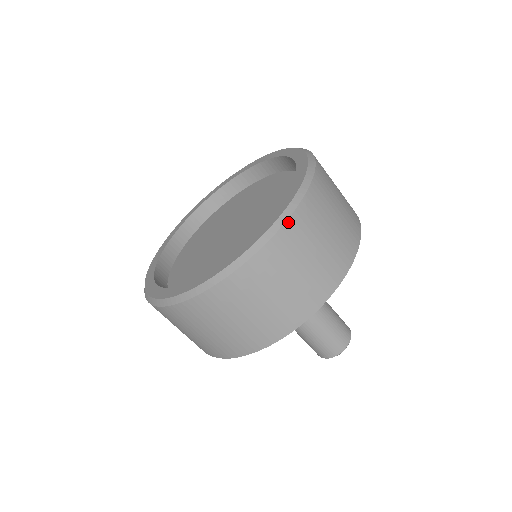
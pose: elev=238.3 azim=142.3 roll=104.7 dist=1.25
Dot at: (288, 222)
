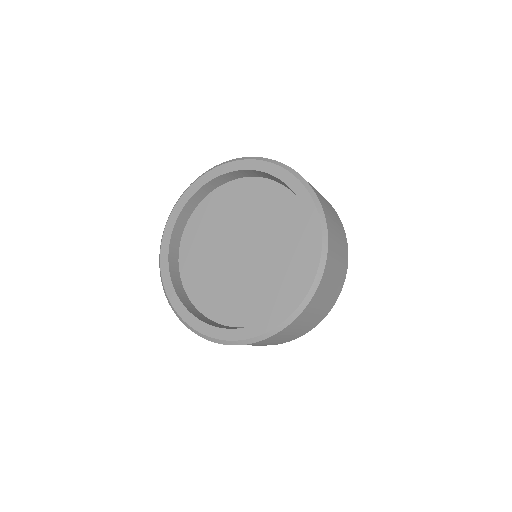
Dot at: (328, 253)
